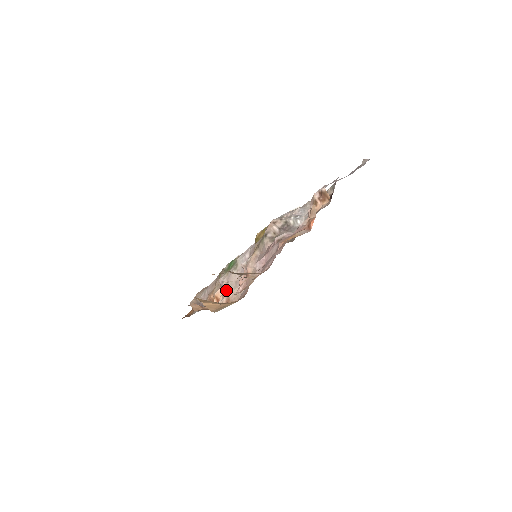
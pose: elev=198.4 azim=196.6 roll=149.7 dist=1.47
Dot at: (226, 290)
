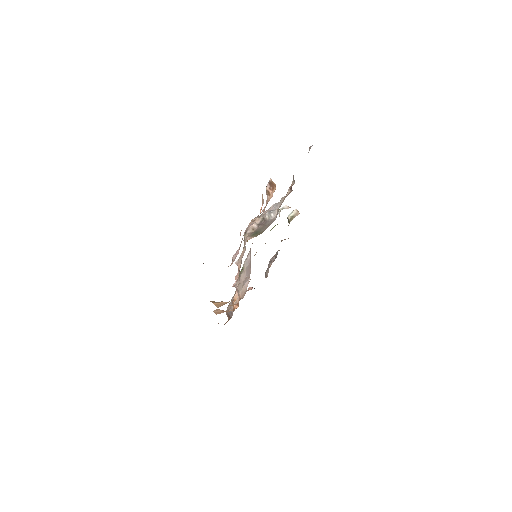
Dot at: (238, 291)
